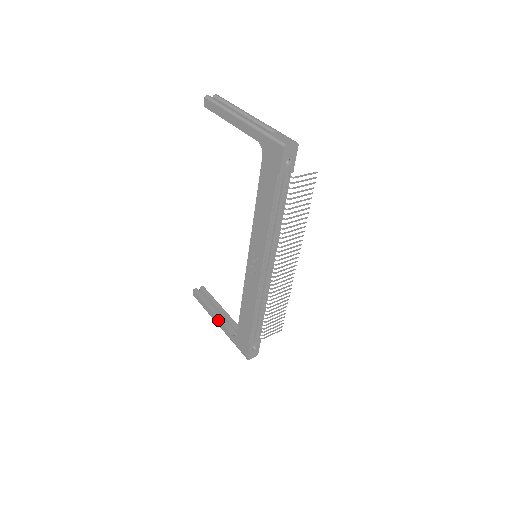
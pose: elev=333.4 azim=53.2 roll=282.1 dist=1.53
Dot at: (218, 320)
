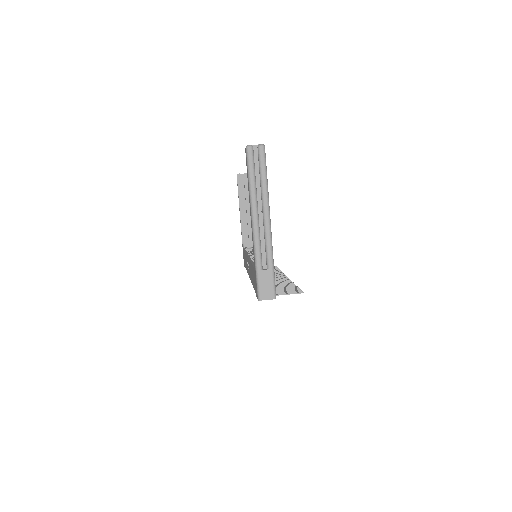
Dot at: (240, 220)
